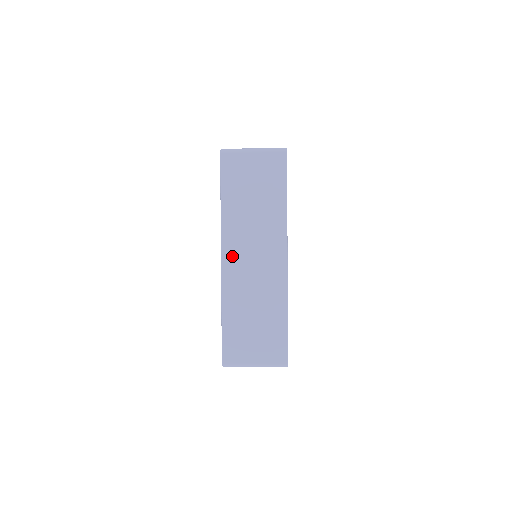
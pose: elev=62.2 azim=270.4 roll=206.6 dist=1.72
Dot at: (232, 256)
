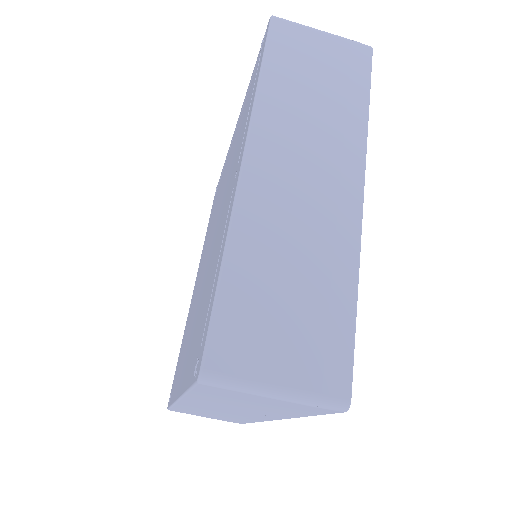
Dot at: (264, 161)
